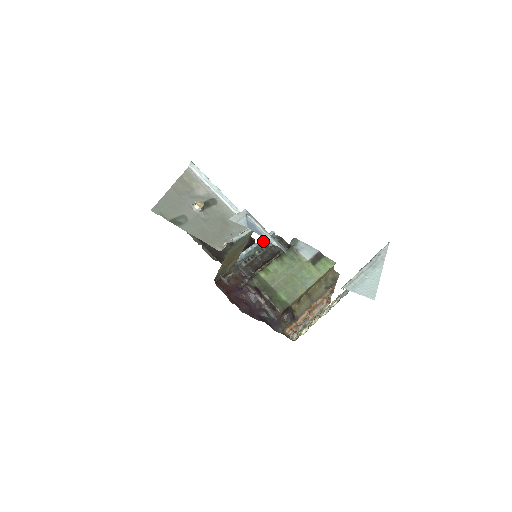
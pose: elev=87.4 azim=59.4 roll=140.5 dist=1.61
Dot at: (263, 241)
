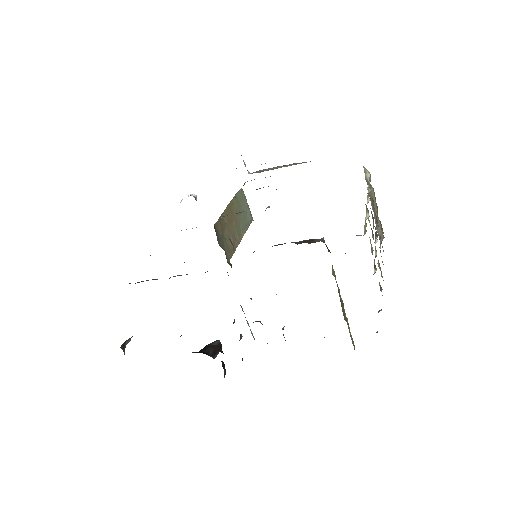
Dot at: occluded
